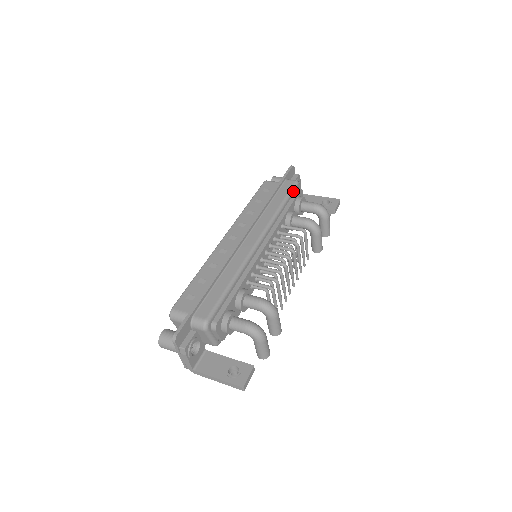
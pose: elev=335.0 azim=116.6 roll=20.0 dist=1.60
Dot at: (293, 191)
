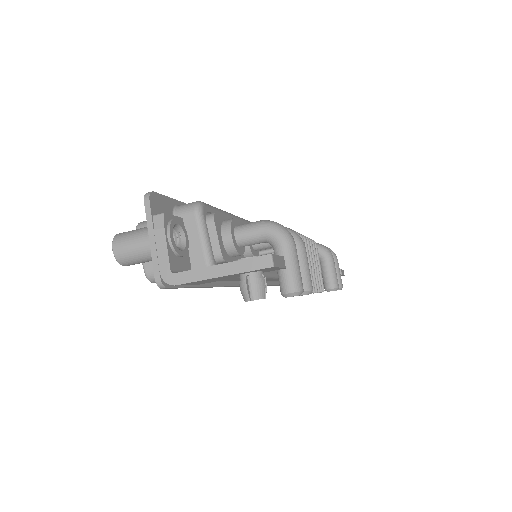
Dot at: occluded
